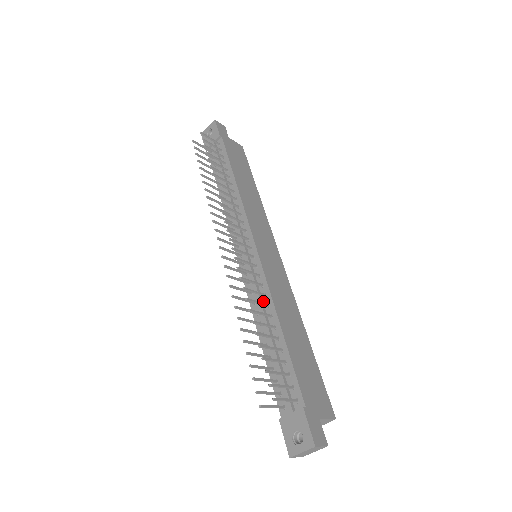
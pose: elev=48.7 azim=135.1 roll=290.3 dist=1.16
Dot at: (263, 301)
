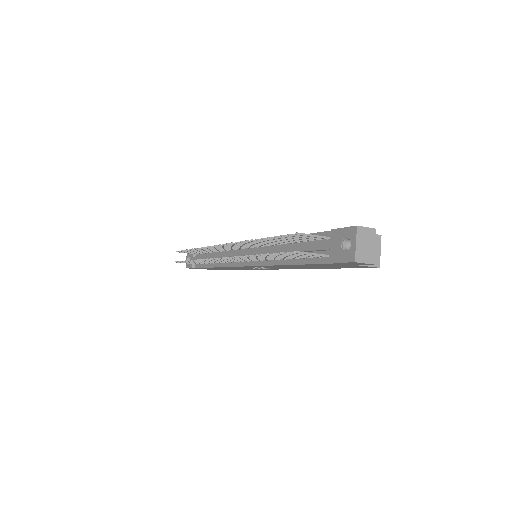
Dot at: occluded
